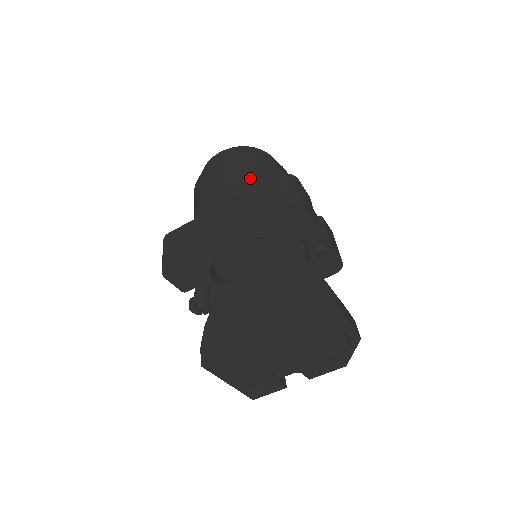
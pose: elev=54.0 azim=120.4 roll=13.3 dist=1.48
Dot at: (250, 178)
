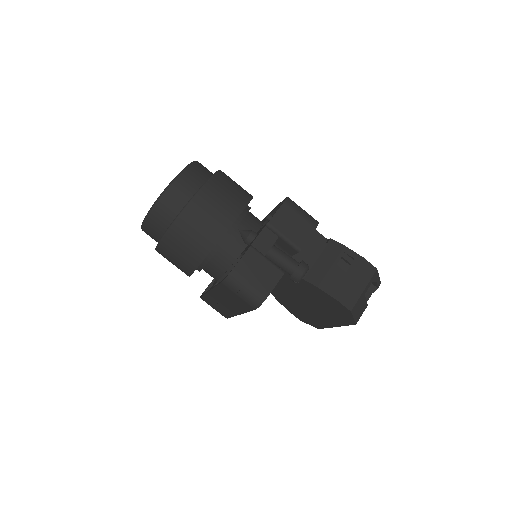
Dot at: (198, 263)
